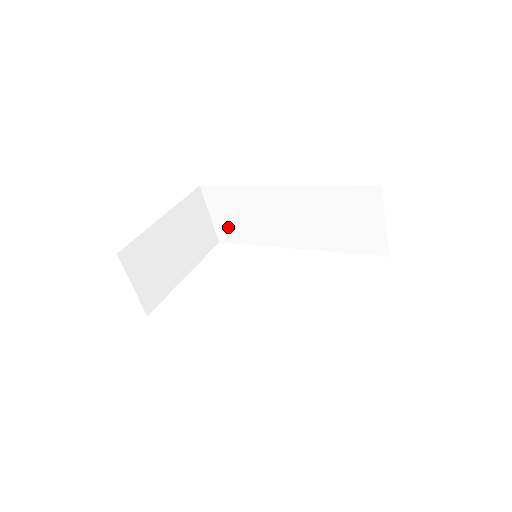
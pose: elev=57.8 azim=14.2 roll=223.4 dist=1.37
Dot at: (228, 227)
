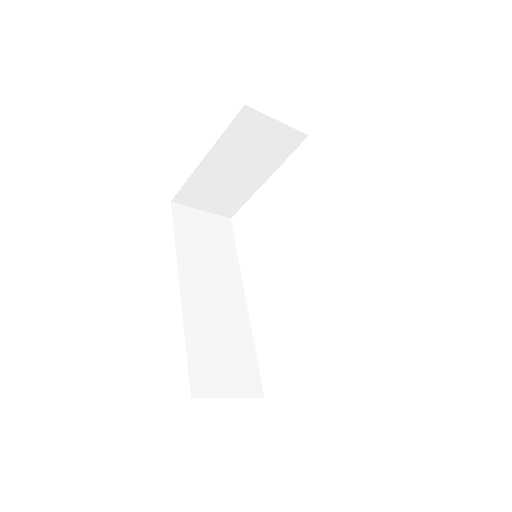
Dot at: occluded
